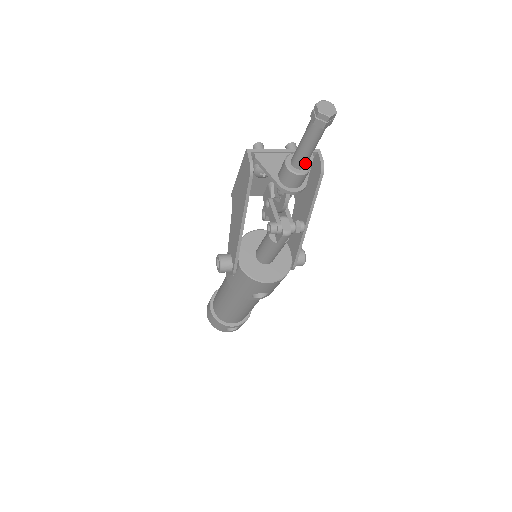
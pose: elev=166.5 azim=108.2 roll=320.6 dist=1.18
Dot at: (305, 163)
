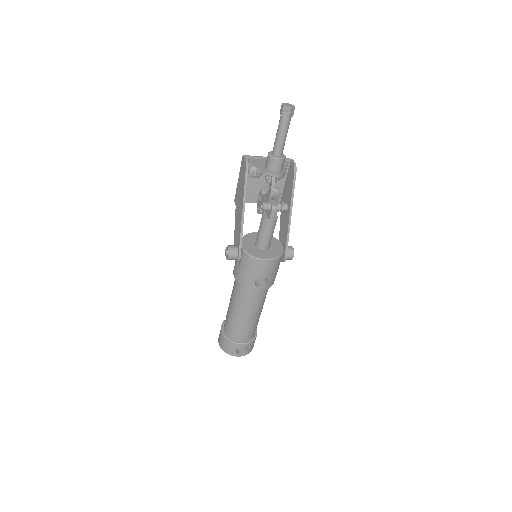
Dot at: (281, 151)
